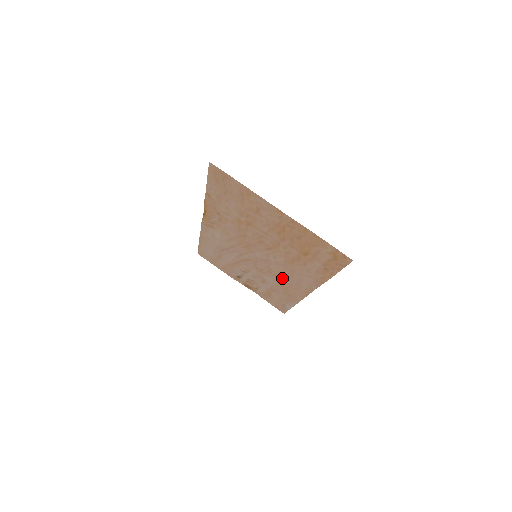
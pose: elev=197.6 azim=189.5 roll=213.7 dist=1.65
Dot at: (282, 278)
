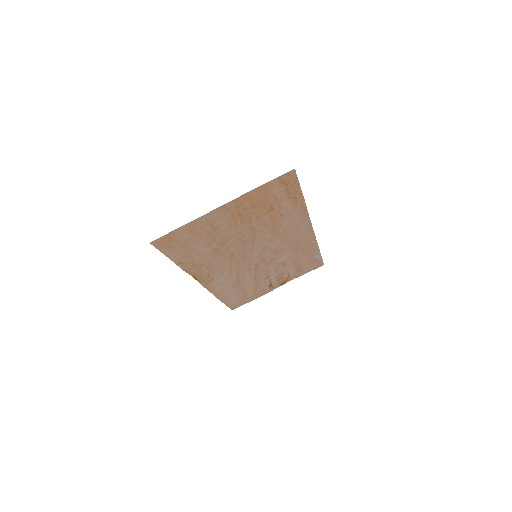
Dot at: (287, 245)
